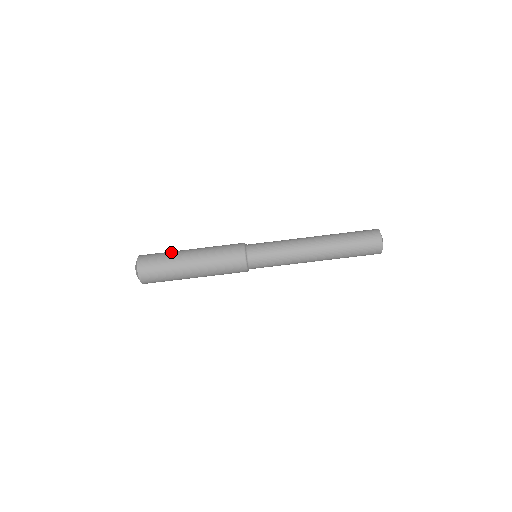
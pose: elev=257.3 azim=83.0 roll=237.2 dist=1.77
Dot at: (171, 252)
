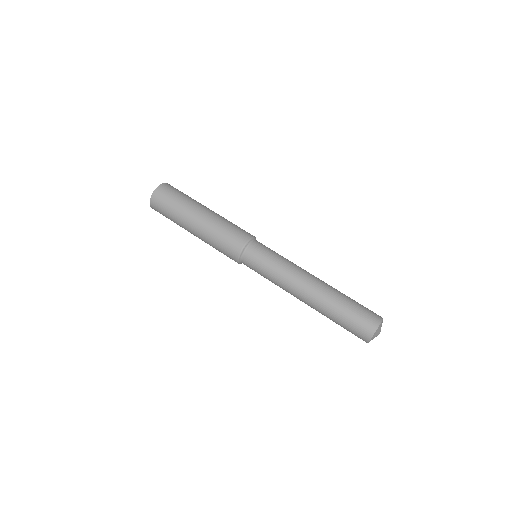
Dot at: occluded
